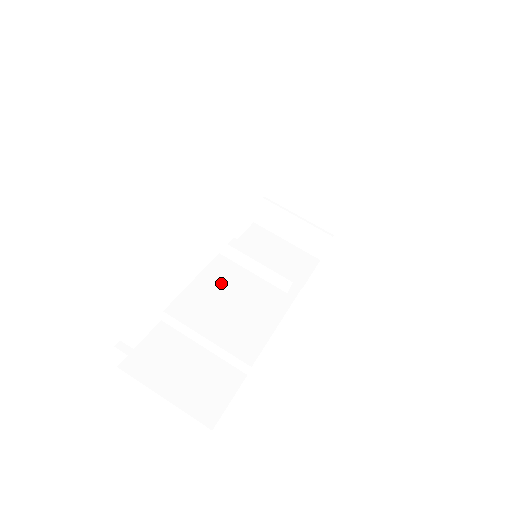
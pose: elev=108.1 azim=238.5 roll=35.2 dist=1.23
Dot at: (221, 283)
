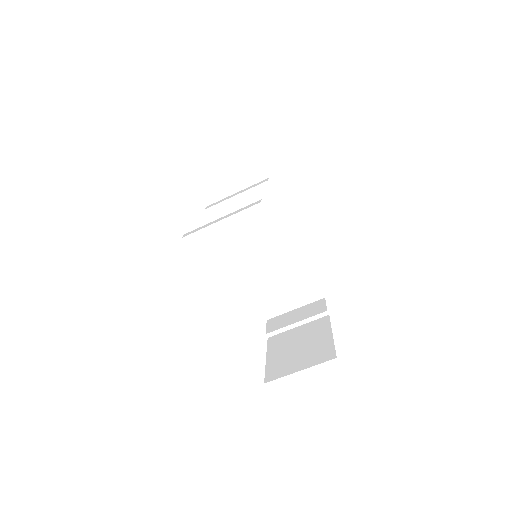
Dot at: (243, 246)
